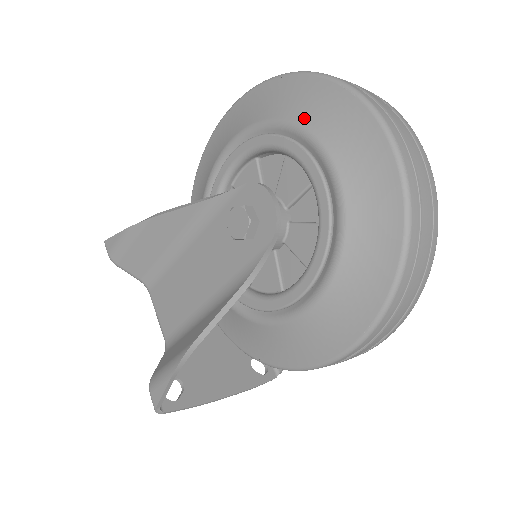
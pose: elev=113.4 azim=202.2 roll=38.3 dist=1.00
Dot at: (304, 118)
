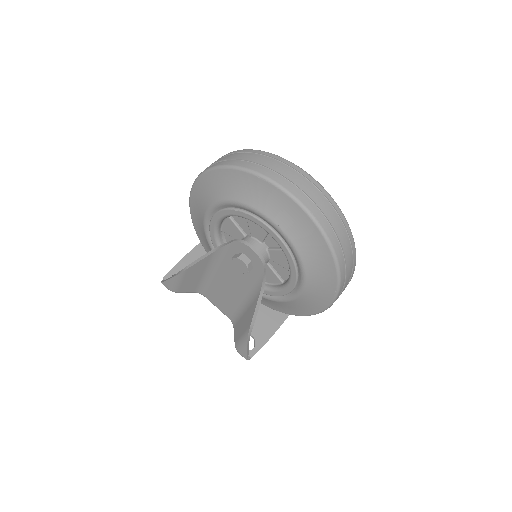
Dot at: (246, 199)
